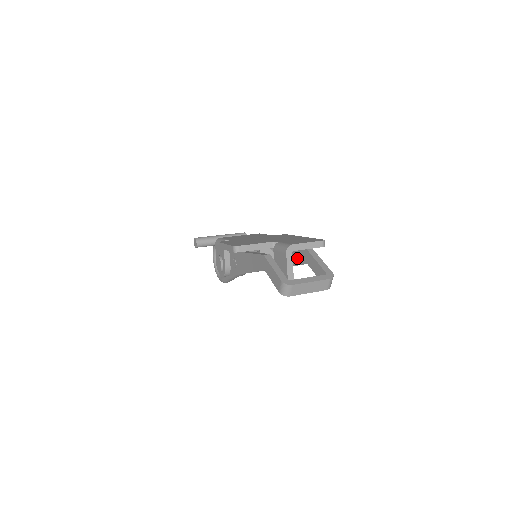
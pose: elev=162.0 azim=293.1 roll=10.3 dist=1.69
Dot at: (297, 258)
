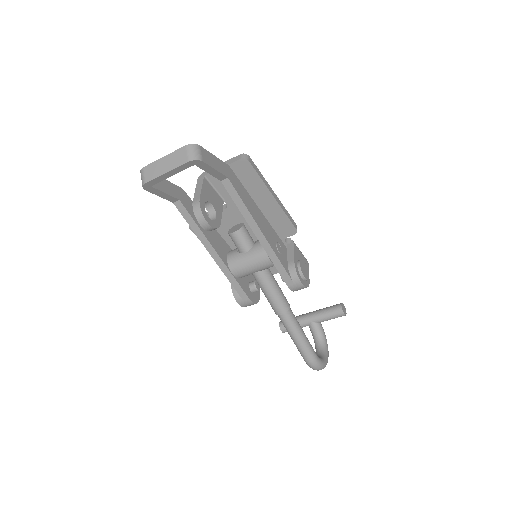
Dot at: occluded
